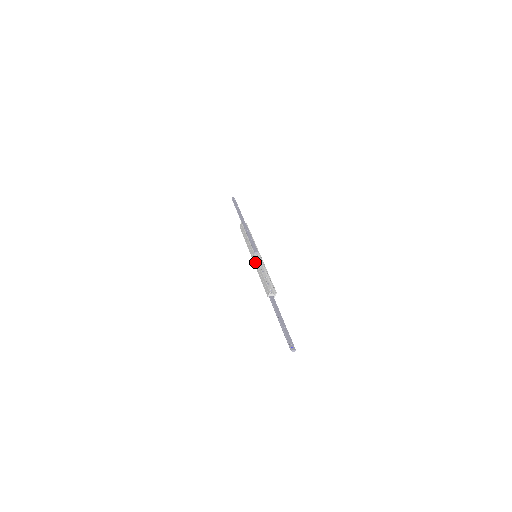
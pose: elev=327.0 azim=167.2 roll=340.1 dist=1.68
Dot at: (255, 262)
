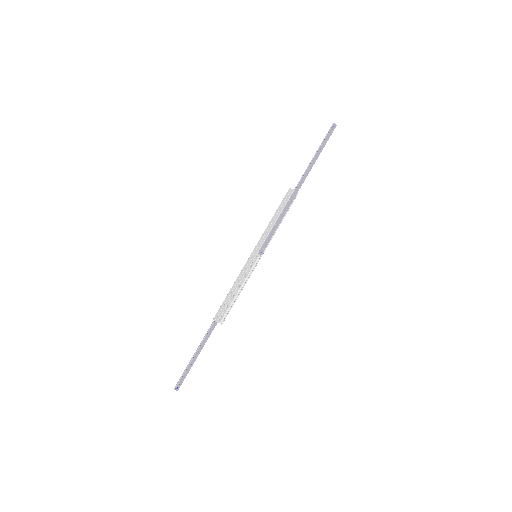
Dot at: (246, 267)
